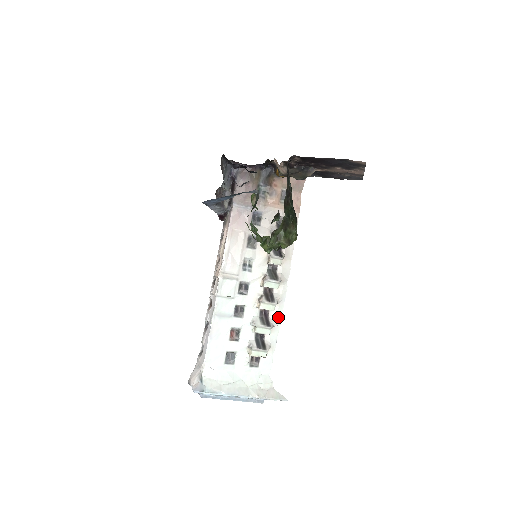
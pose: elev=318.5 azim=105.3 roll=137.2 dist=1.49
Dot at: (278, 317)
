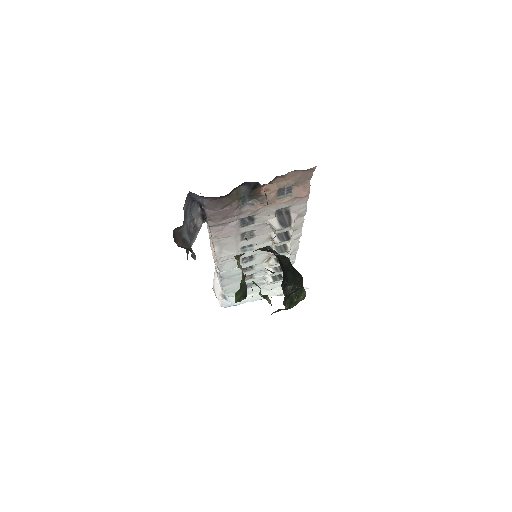
Dot at: (292, 258)
